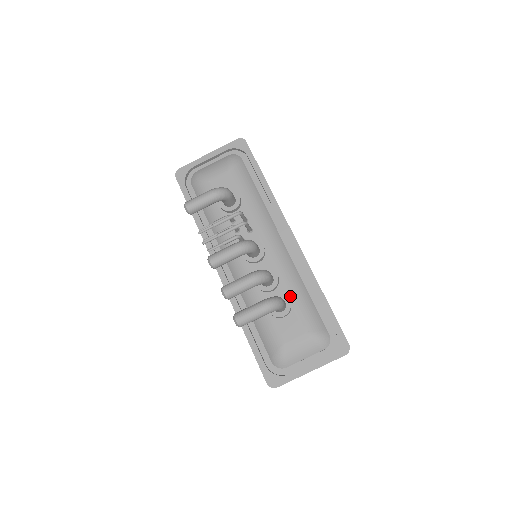
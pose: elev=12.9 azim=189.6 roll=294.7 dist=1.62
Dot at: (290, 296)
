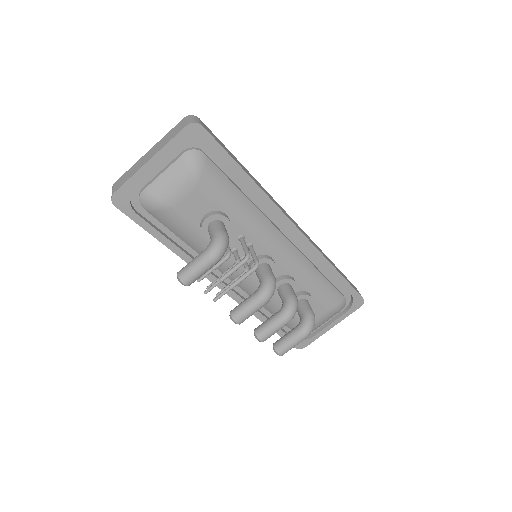
Dot at: (308, 290)
